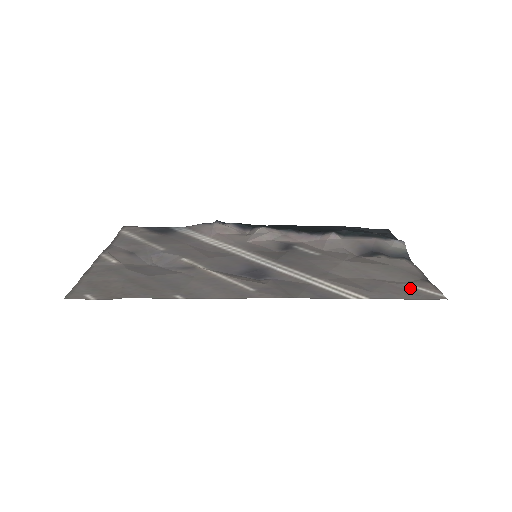
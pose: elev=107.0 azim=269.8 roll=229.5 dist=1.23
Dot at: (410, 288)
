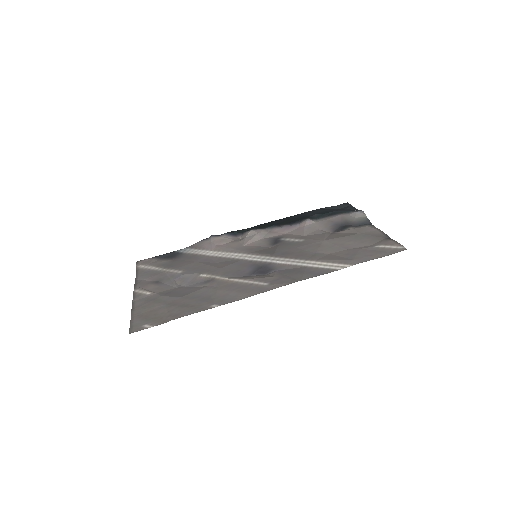
Dot at: (379, 248)
